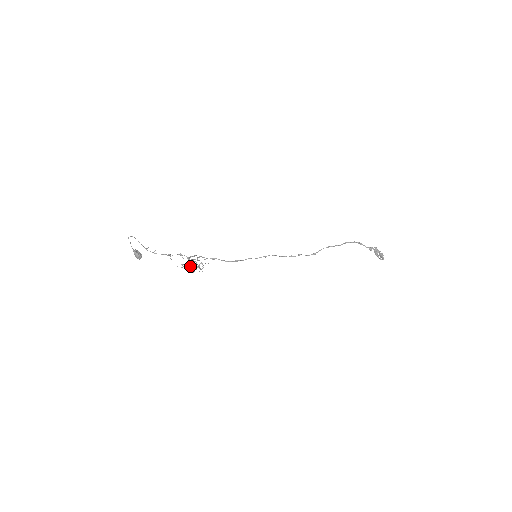
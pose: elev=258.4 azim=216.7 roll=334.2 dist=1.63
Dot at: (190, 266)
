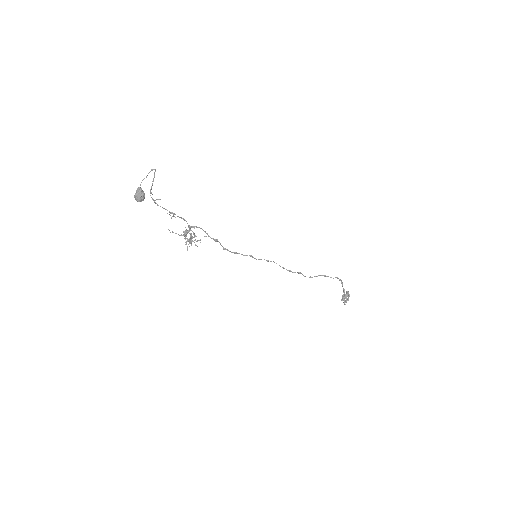
Dot at: (190, 237)
